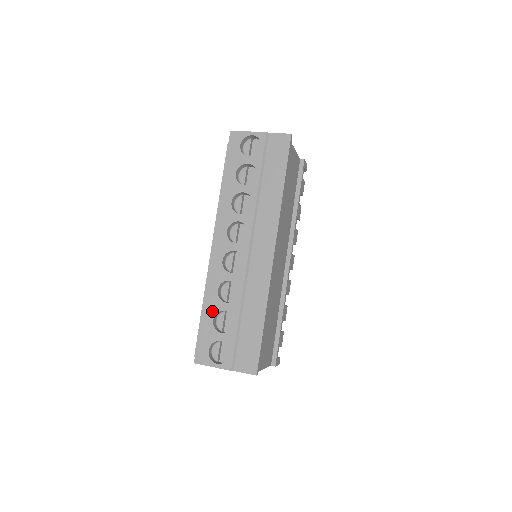
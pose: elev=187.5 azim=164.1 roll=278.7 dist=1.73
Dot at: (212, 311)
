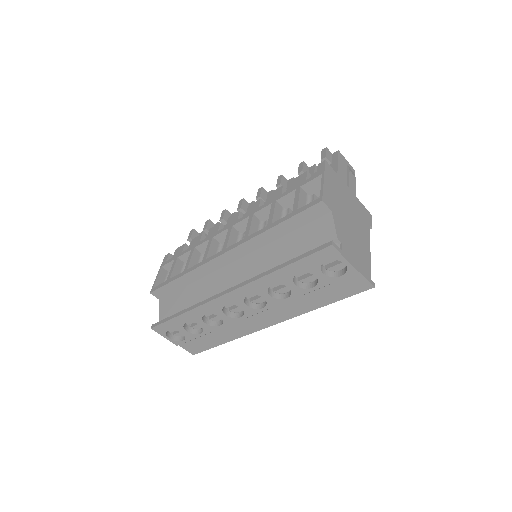
Dot at: (189, 319)
